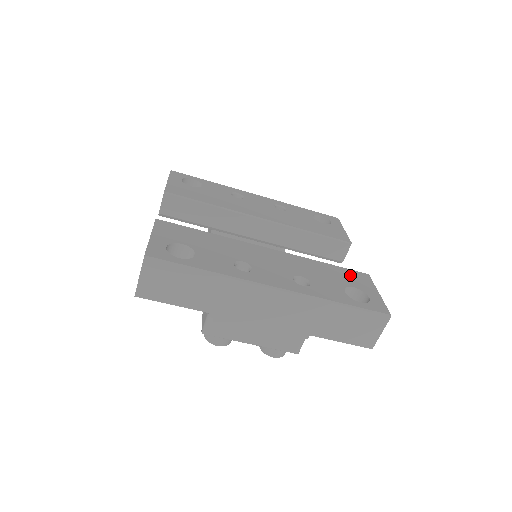
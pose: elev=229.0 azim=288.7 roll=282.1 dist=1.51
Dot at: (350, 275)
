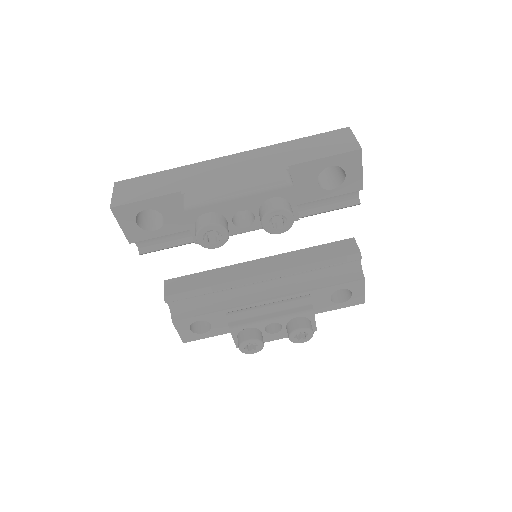
Dot at: occluded
